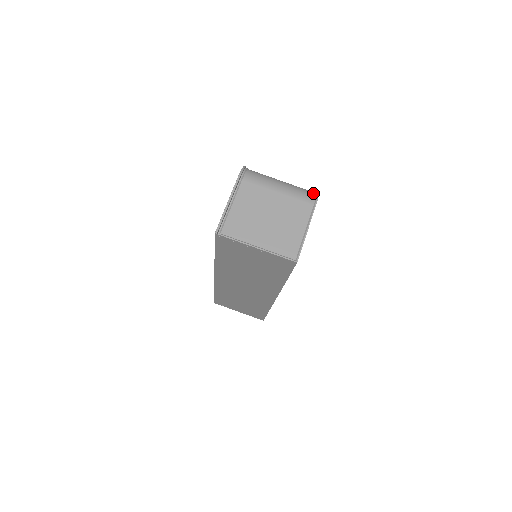
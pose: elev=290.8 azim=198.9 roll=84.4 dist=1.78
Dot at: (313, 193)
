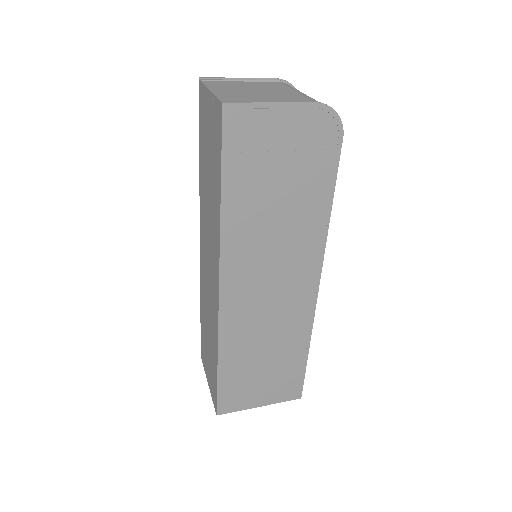
Dot at: occluded
